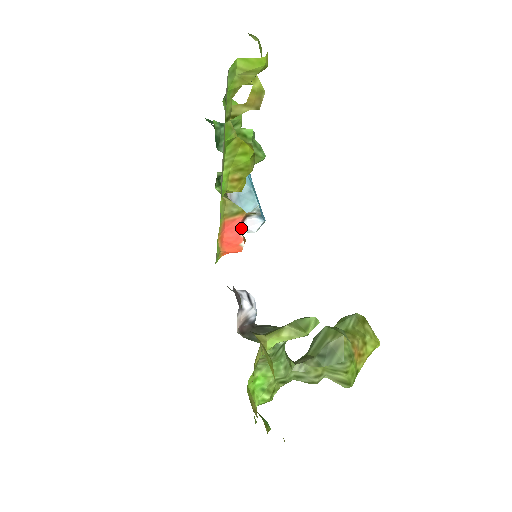
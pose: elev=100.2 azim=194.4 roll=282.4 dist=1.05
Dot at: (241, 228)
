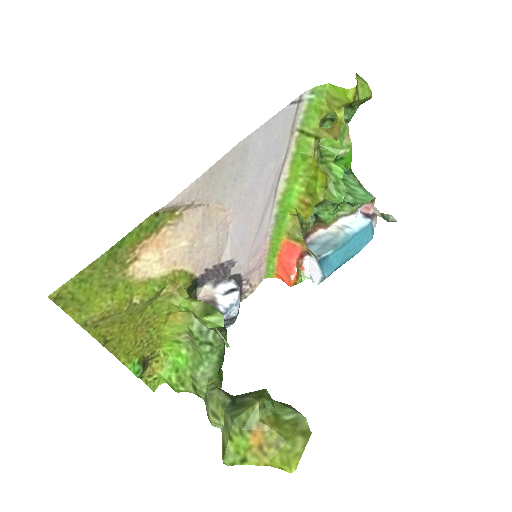
Dot at: (304, 266)
